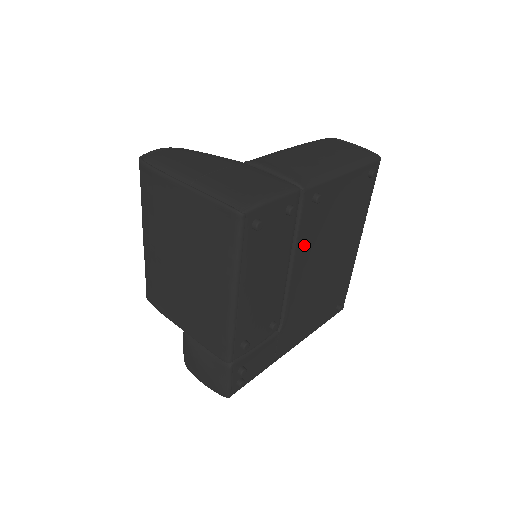
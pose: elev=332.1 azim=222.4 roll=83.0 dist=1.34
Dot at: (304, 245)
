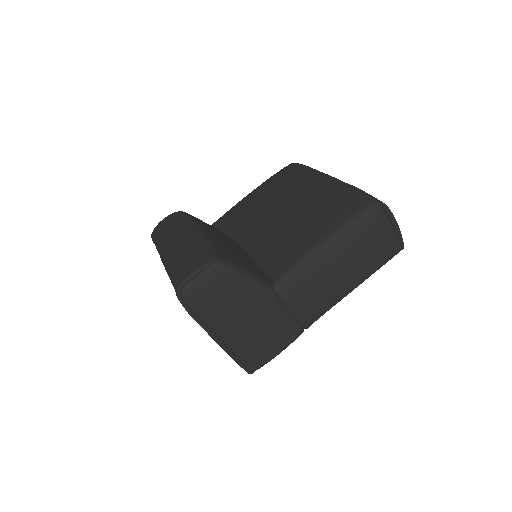
Dot at: occluded
